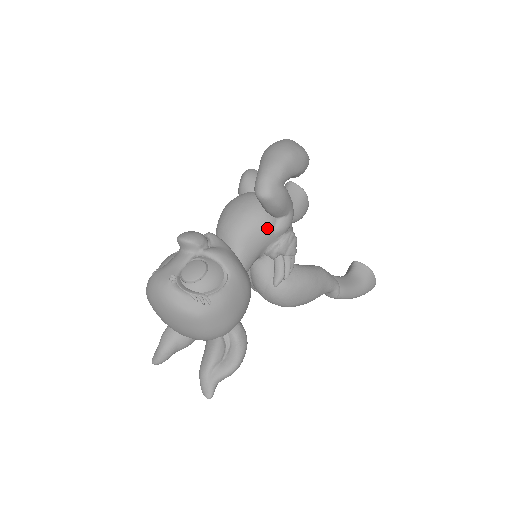
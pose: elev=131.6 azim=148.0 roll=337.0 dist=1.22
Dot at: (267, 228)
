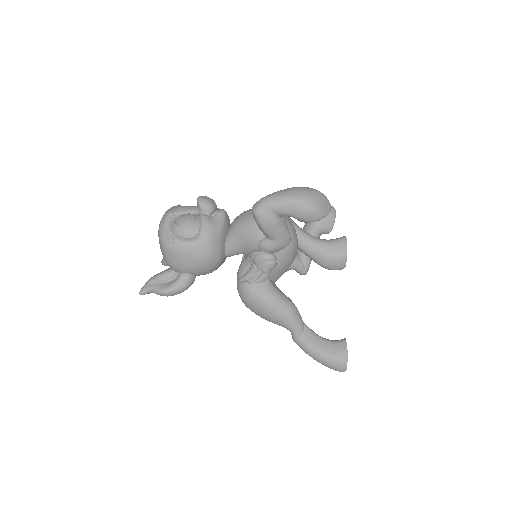
Dot at: (254, 237)
